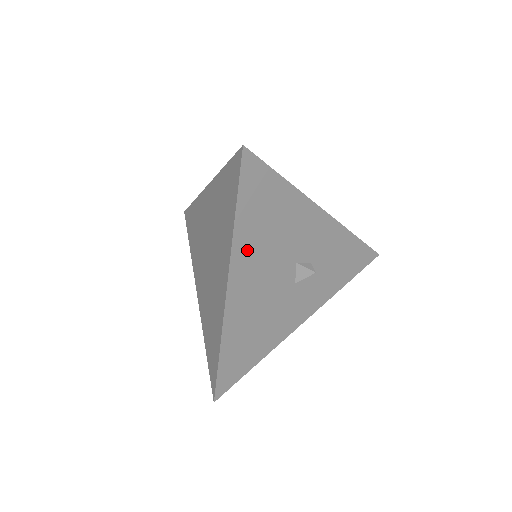
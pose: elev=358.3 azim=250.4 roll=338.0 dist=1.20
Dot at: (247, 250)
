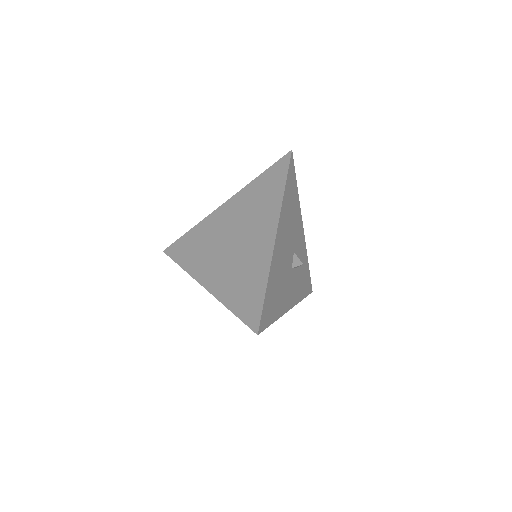
Dot at: (284, 216)
